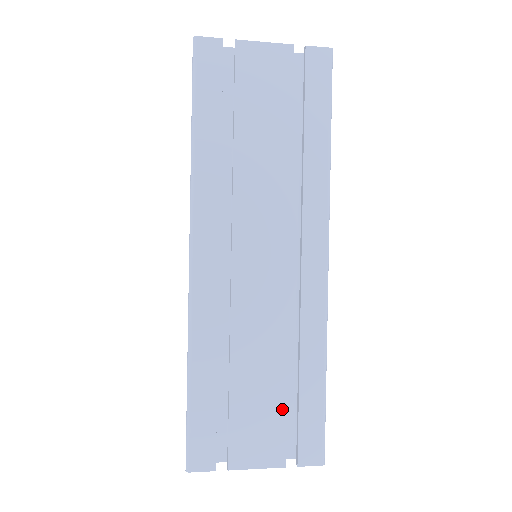
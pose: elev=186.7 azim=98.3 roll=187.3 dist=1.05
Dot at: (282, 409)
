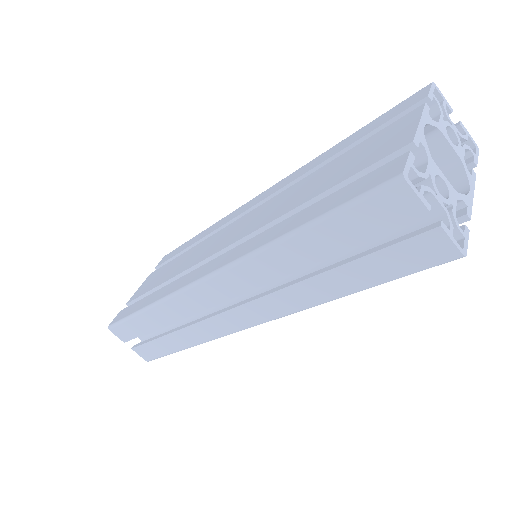
Dot at: occluded
